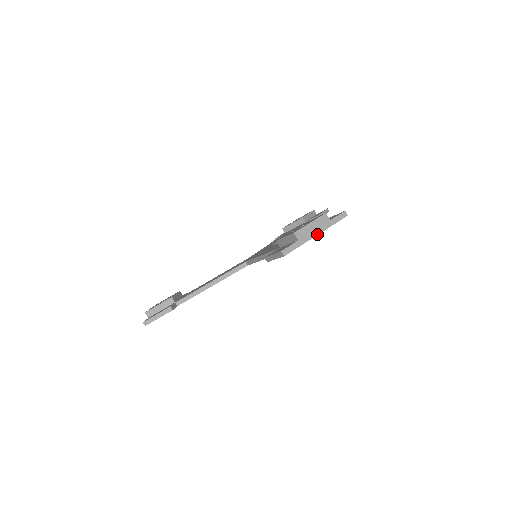
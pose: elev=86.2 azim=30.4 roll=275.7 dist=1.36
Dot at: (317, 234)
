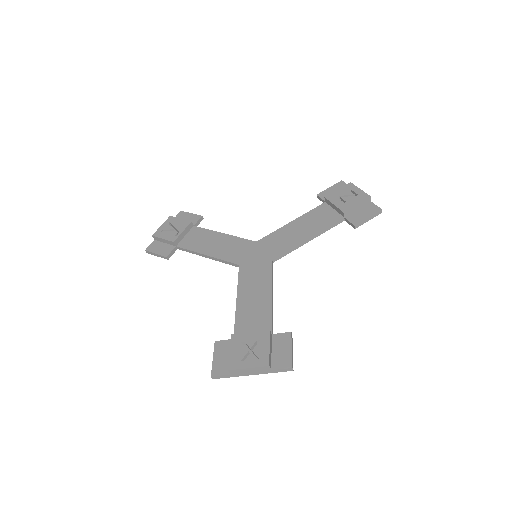
Dot at: (252, 374)
